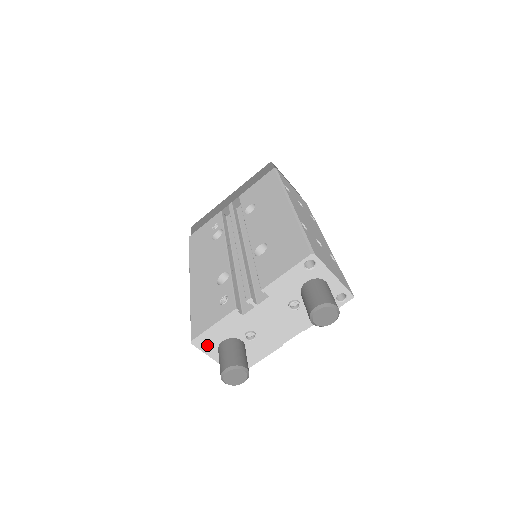
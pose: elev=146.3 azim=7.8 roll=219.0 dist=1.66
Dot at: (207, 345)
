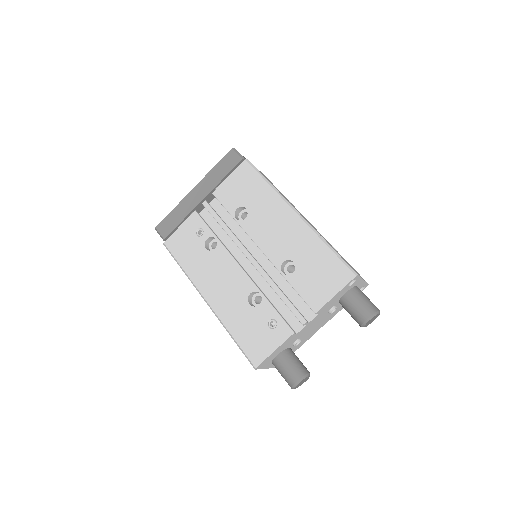
Dot at: (265, 364)
